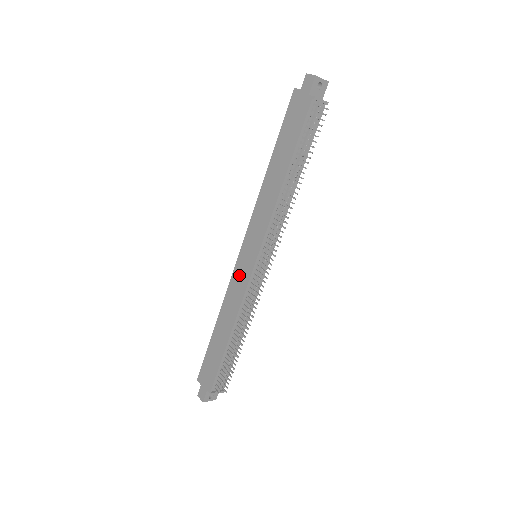
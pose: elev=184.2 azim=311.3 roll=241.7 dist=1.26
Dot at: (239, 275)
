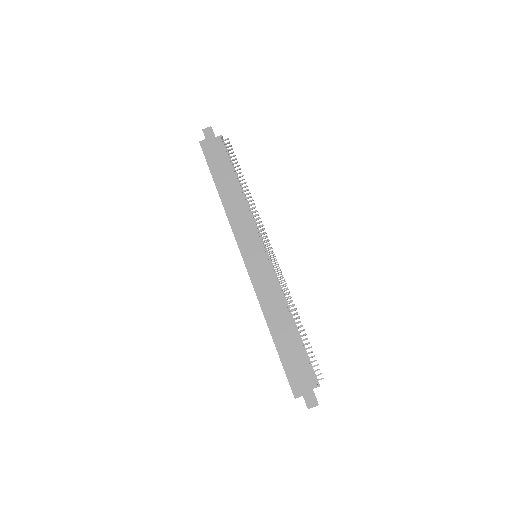
Dot at: (259, 274)
